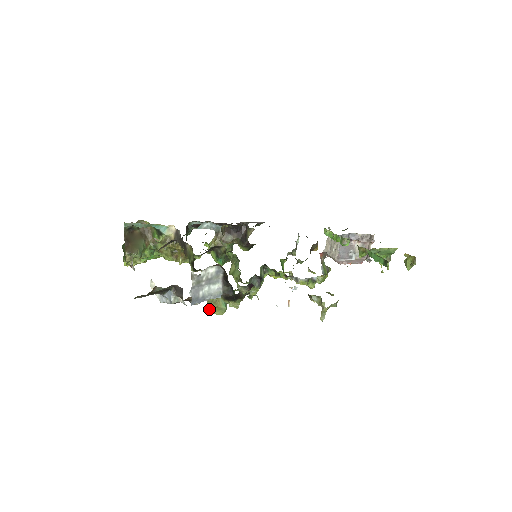
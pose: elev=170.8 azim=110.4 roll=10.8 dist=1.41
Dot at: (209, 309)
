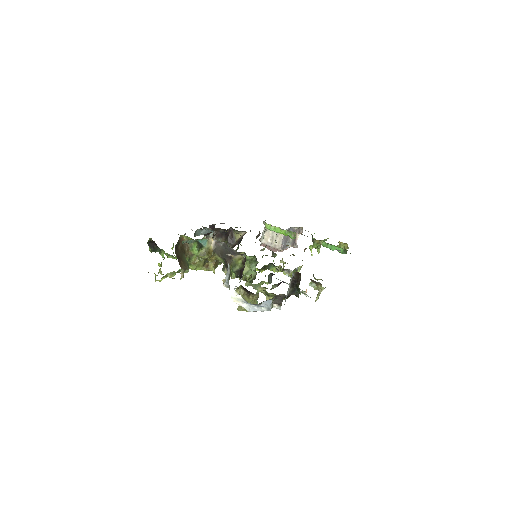
Dot at: (245, 309)
